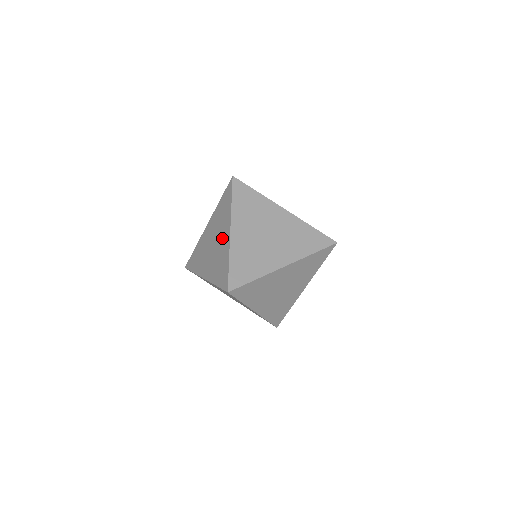
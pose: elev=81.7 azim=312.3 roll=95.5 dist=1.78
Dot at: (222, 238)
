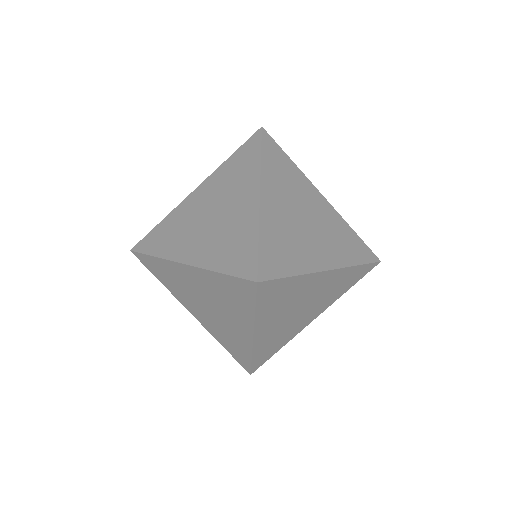
Dot at: (237, 204)
